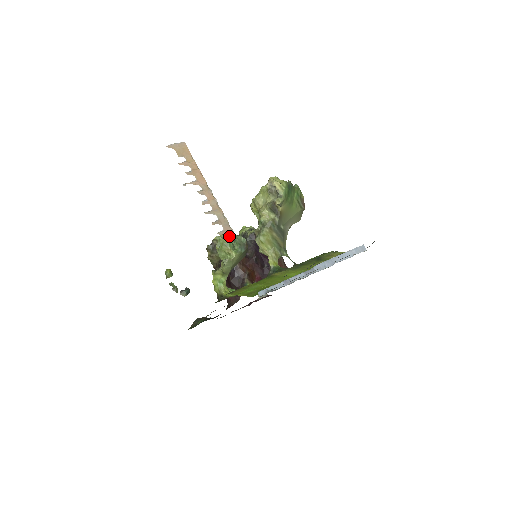
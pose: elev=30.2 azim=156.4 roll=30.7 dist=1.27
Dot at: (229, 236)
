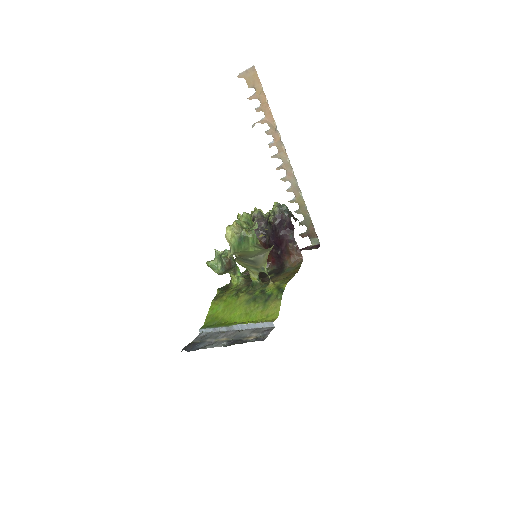
Dot at: (291, 182)
